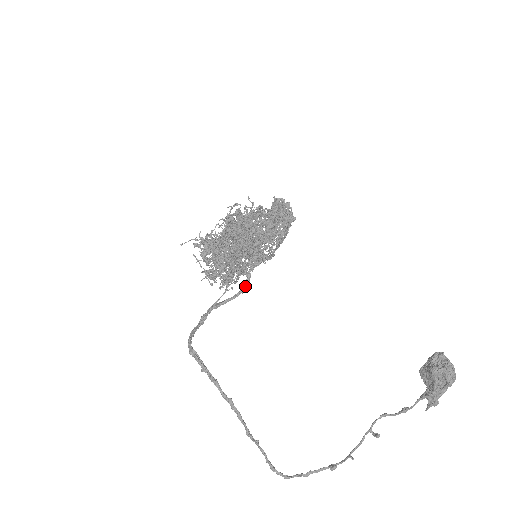
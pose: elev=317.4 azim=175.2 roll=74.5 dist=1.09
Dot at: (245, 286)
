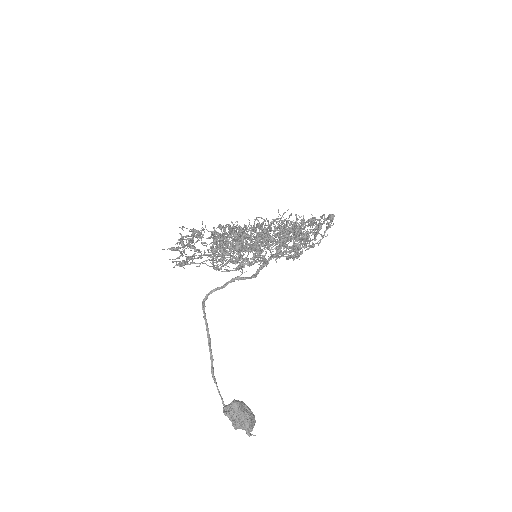
Dot at: (255, 274)
